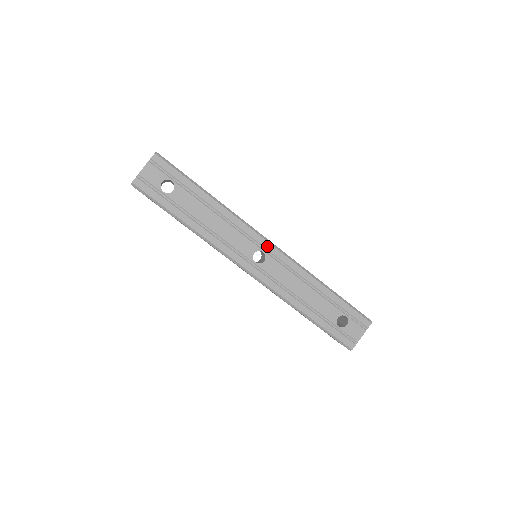
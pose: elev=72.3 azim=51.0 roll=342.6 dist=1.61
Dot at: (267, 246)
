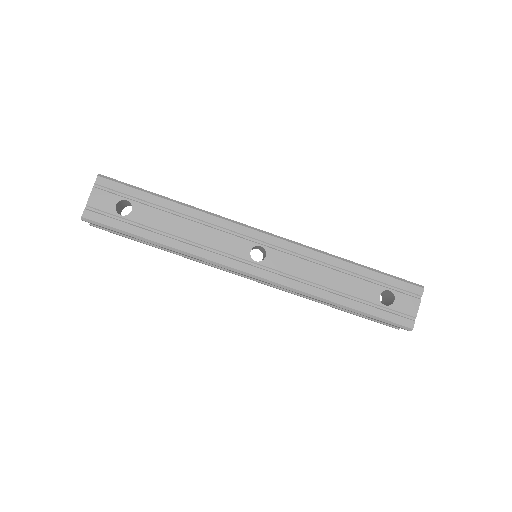
Dot at: (263, 238)
